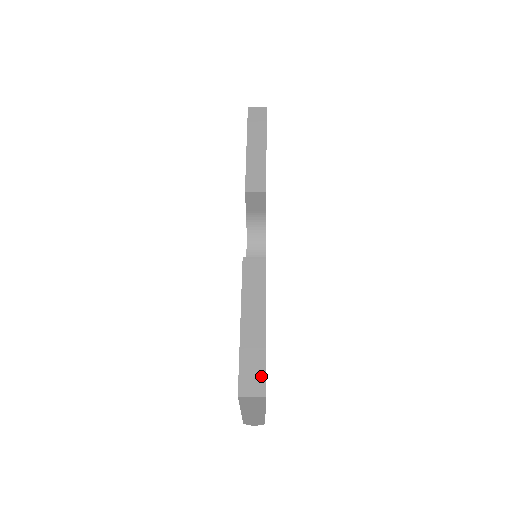
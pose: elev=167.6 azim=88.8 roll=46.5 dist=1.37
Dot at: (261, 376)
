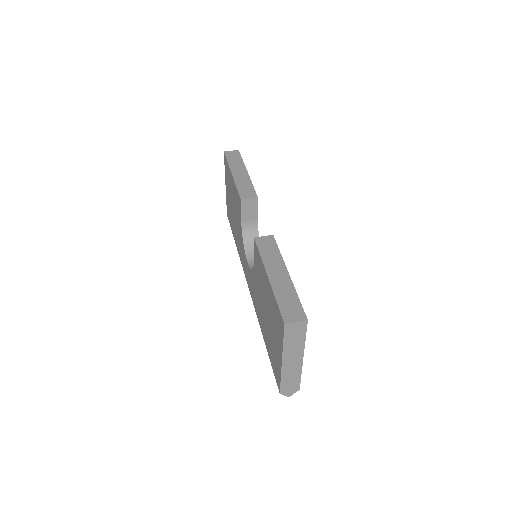
Dot at: (299, 307)
